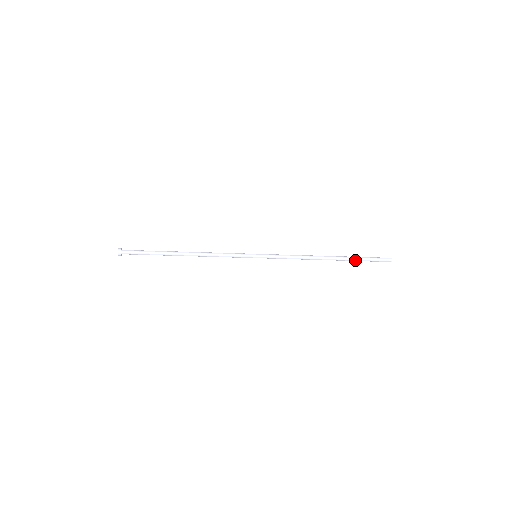
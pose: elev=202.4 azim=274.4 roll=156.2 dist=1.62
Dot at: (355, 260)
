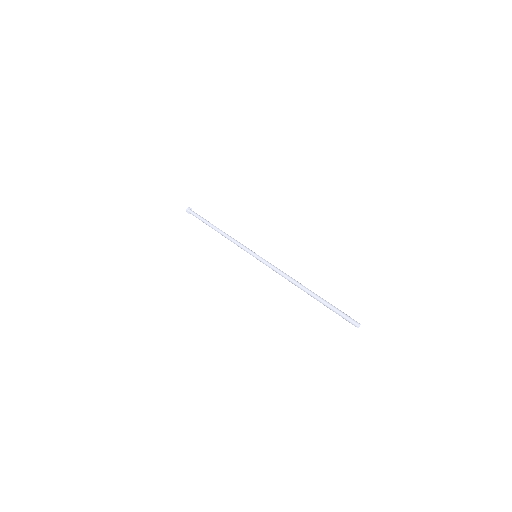
Dot at: (324, 305)
